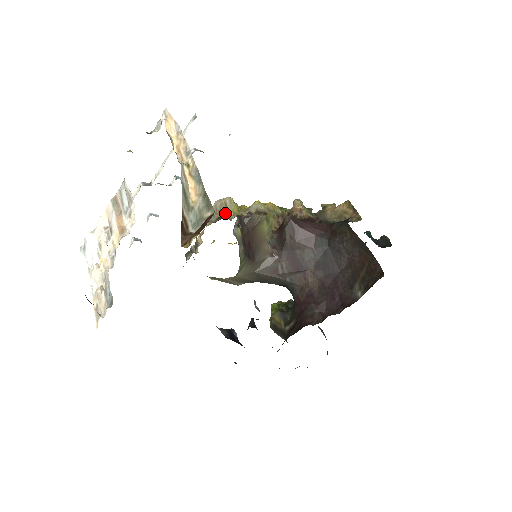
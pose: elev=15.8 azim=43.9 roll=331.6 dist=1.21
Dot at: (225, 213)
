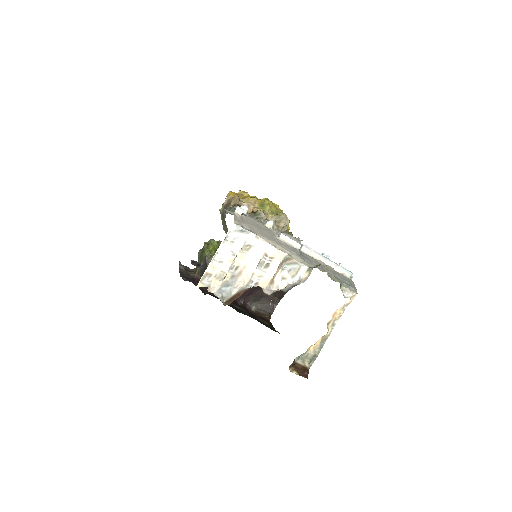
Dot at: occluded
